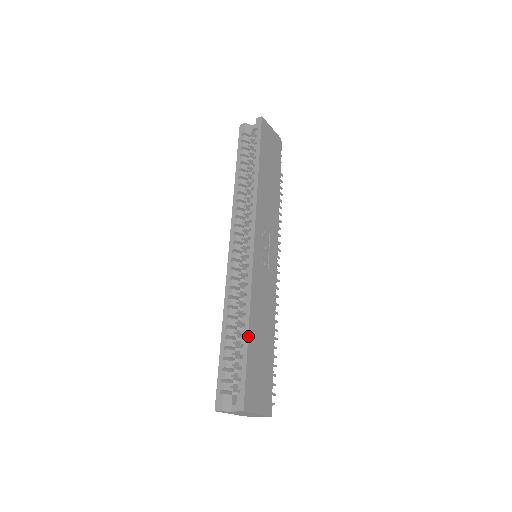
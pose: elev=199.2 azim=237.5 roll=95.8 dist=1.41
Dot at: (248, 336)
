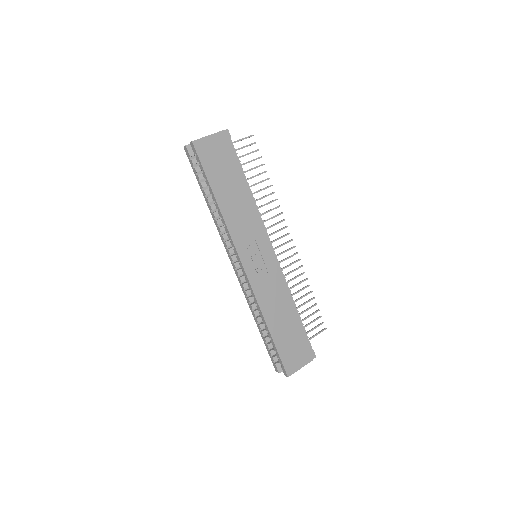
Dot at: (270, 334)
